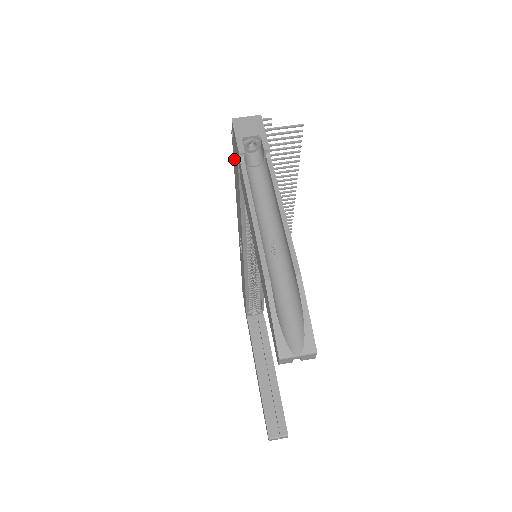
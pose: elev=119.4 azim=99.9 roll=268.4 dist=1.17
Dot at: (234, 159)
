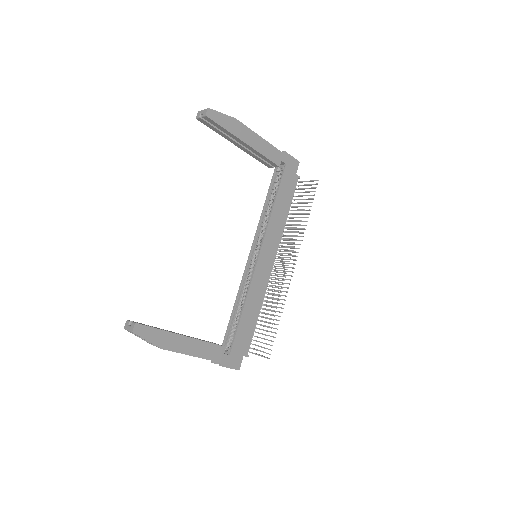
Dot at: occluded
